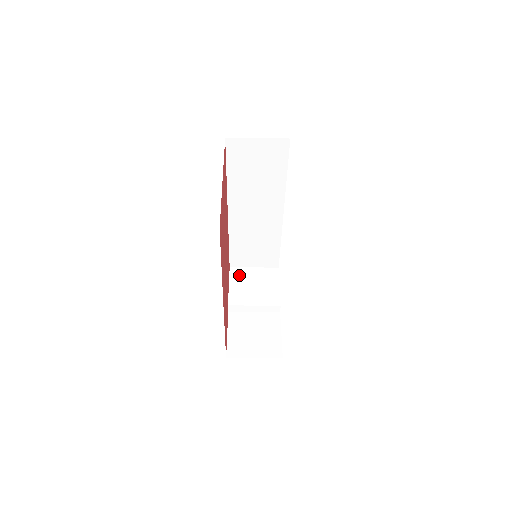
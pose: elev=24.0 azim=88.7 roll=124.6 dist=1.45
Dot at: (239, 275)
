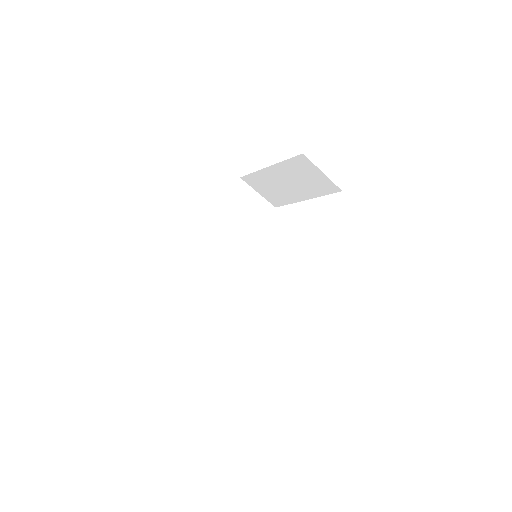
Dot at: occluded
